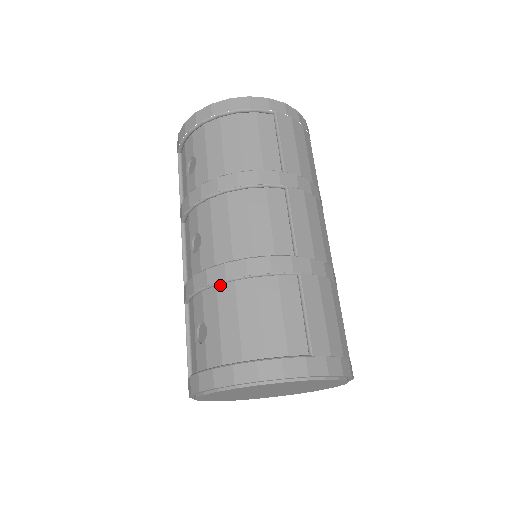
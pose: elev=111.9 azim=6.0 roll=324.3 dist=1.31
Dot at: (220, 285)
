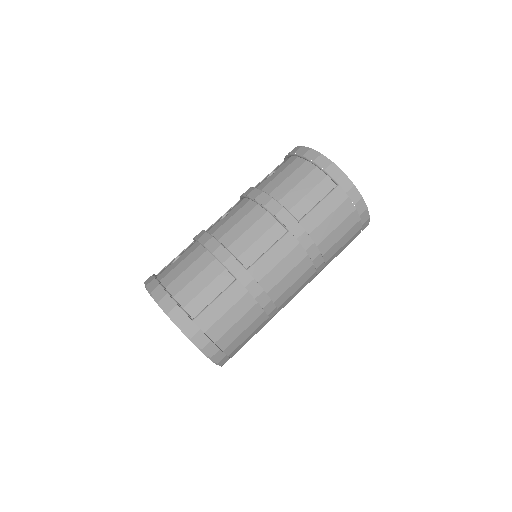
Dot at: (202, 245)
